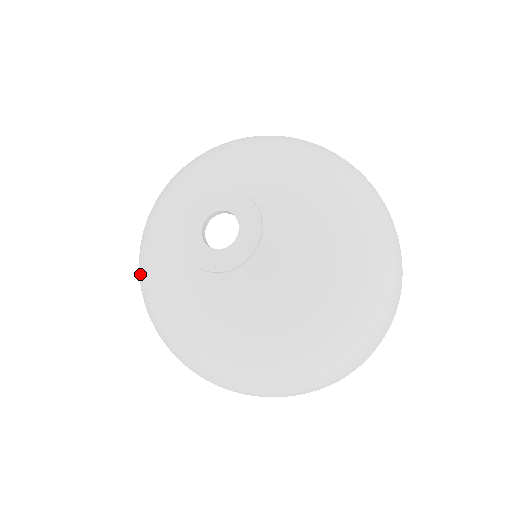
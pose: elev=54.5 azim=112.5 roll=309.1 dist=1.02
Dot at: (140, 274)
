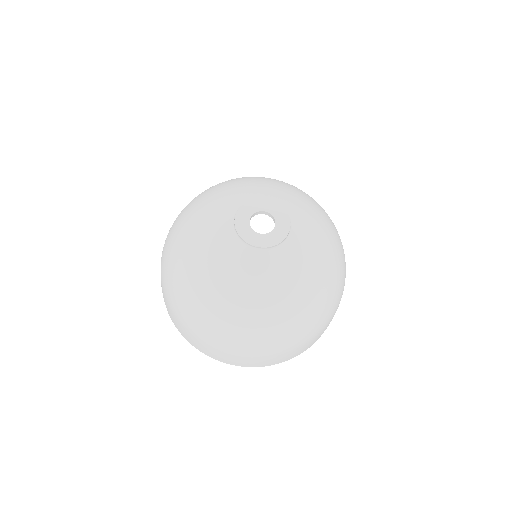
Dot at: (178, 236)
